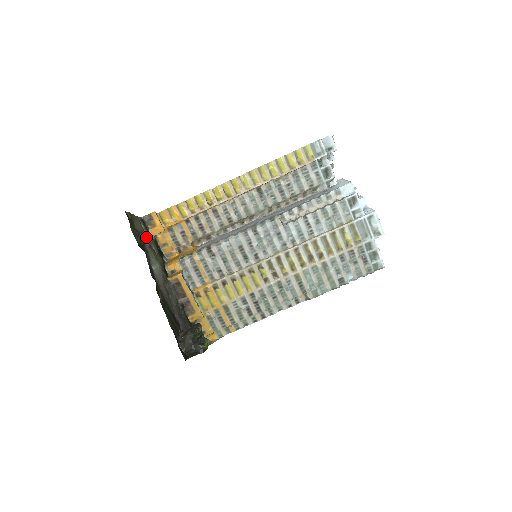
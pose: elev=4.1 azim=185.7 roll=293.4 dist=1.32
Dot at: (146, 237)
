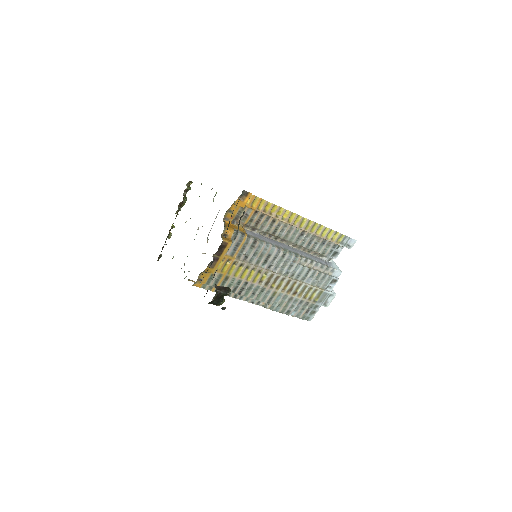
Dot at: occluded
